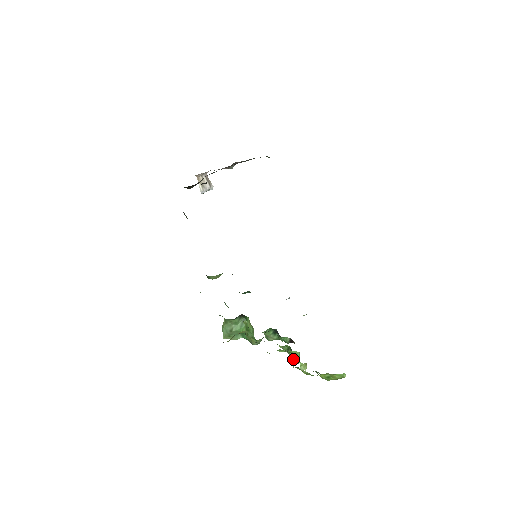
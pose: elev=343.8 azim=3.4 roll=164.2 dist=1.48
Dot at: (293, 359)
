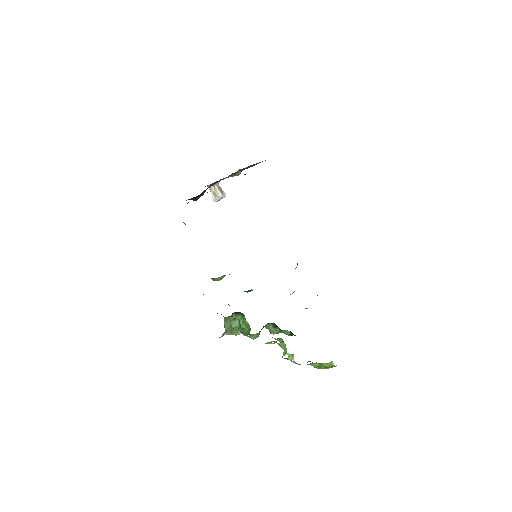
Dot at: occluded
